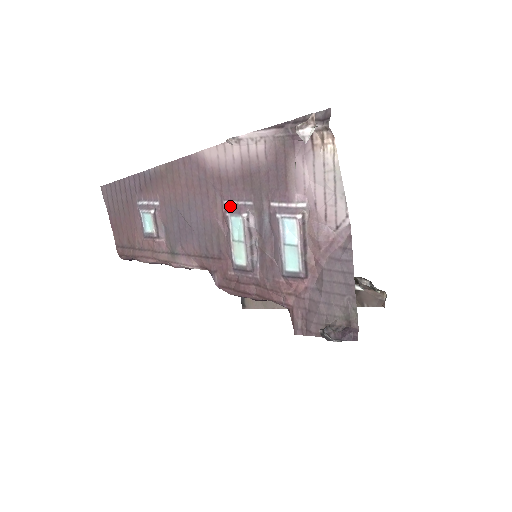
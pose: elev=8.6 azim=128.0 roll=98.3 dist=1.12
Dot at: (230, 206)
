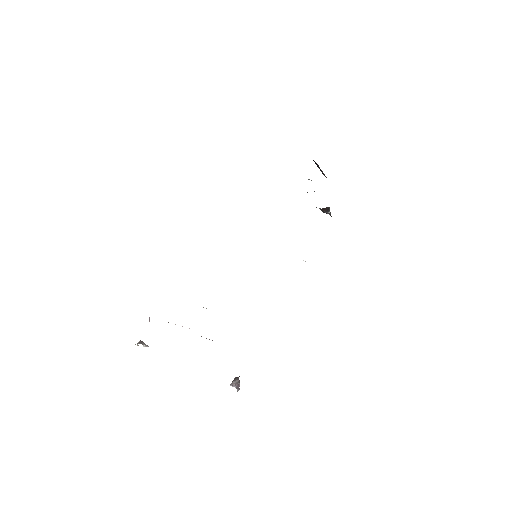
Dot at: occluded
